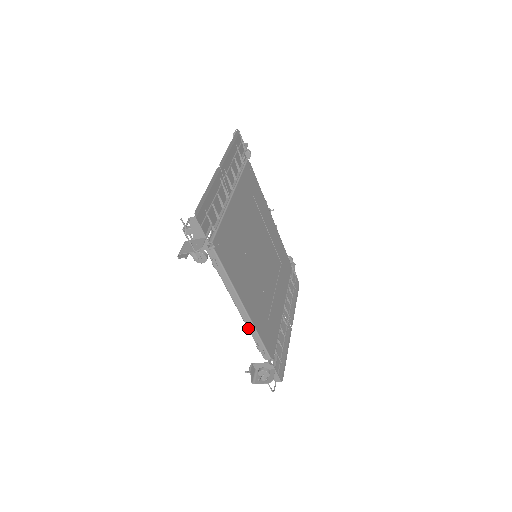
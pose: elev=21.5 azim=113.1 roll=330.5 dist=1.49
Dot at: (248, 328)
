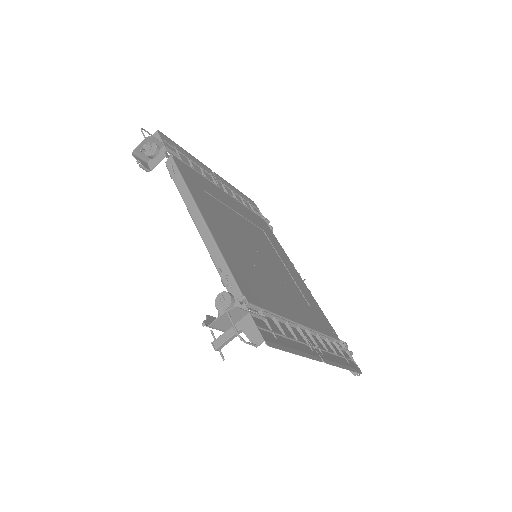
Dot at: (207, 247)
